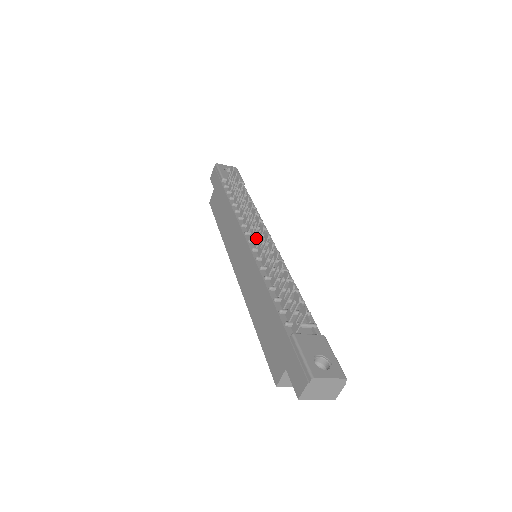
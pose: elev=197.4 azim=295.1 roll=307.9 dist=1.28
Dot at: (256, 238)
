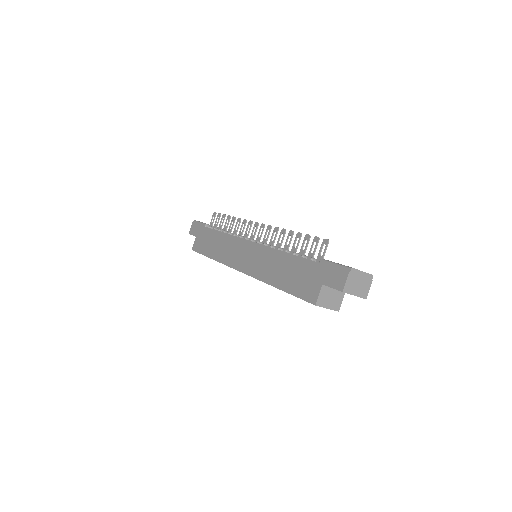
Dot at: (258, 236)
